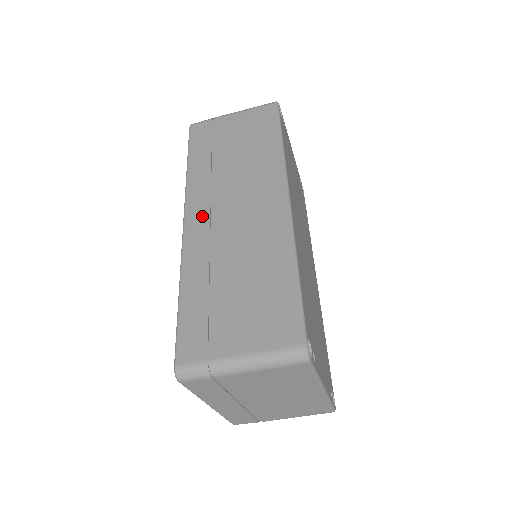
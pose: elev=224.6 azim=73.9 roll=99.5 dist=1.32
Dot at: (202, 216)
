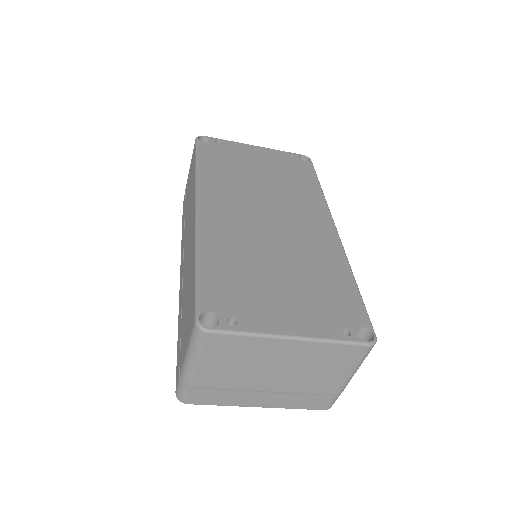
Dot at: occluded
